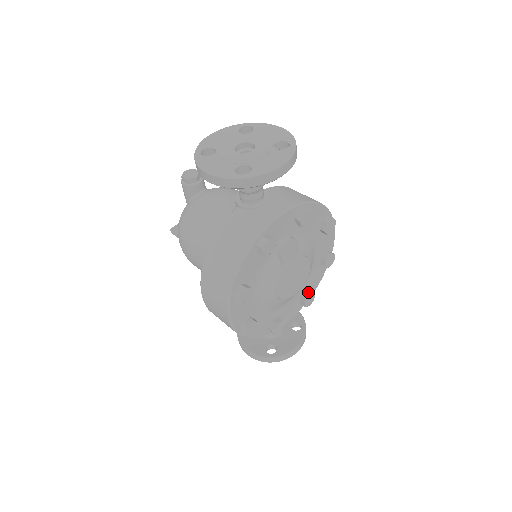
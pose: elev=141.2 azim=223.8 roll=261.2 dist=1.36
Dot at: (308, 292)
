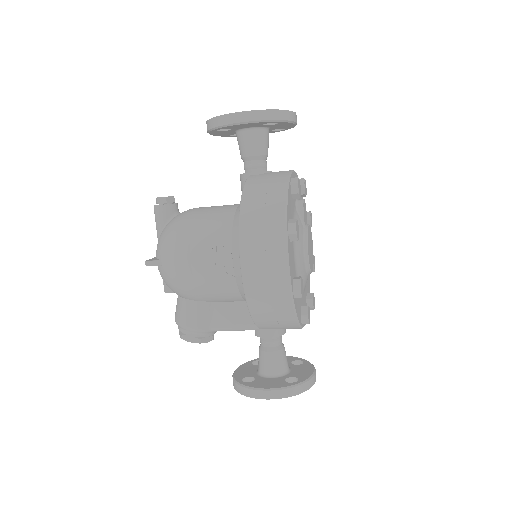
Dot at: (309, 293)
